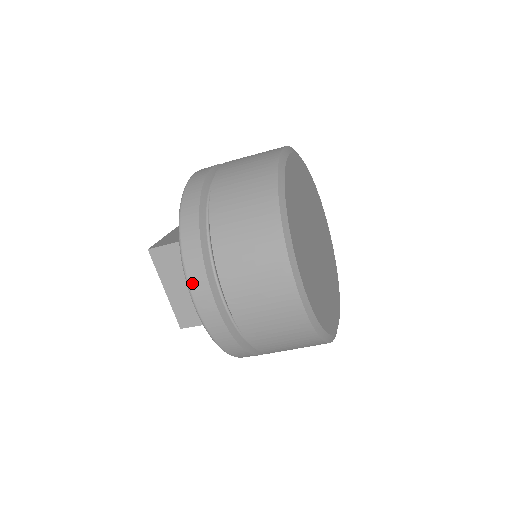
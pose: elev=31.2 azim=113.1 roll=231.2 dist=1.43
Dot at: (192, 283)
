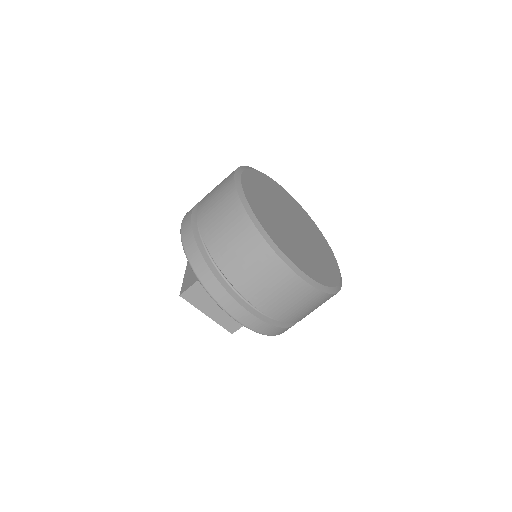
Dot at: (226, 308)
